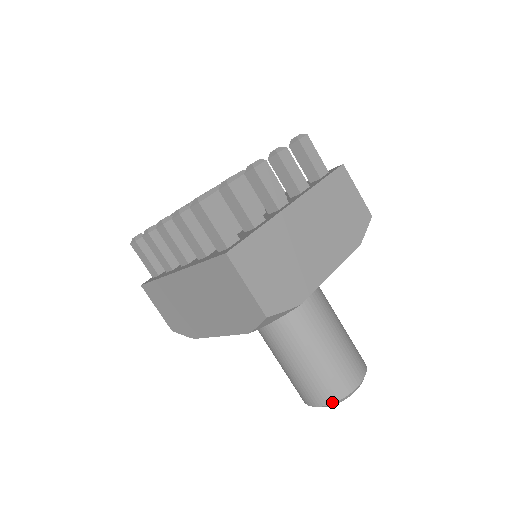
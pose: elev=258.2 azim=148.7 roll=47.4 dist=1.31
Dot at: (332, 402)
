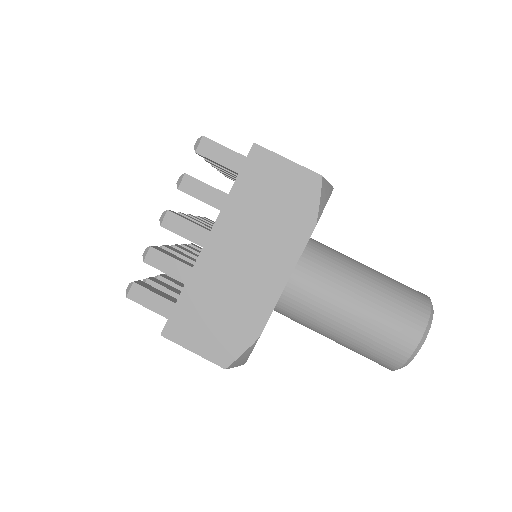
Dot at: (427, 317)
